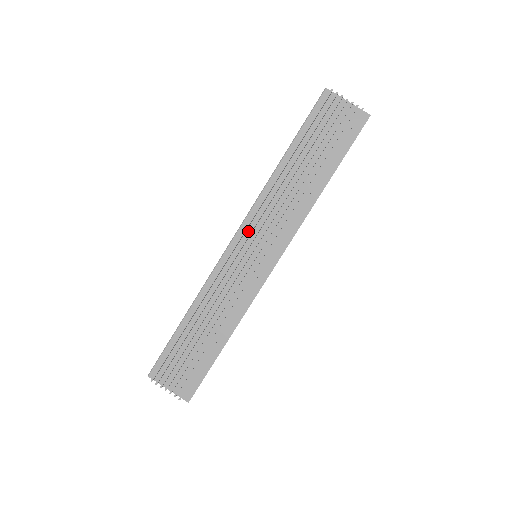
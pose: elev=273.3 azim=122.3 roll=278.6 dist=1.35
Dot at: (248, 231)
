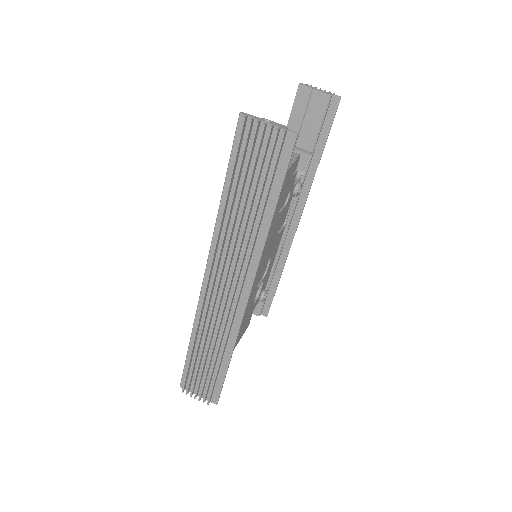
Dot at: (214, 271)
